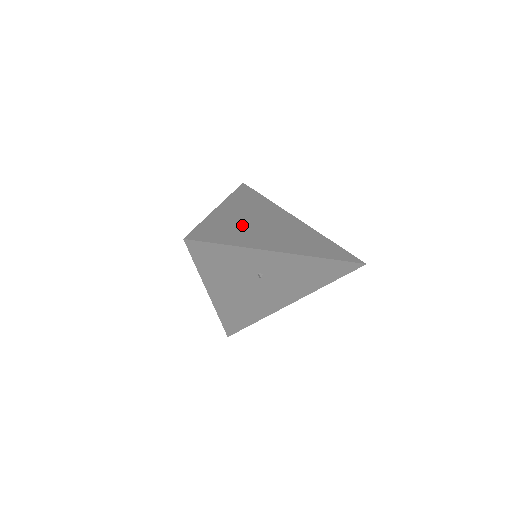
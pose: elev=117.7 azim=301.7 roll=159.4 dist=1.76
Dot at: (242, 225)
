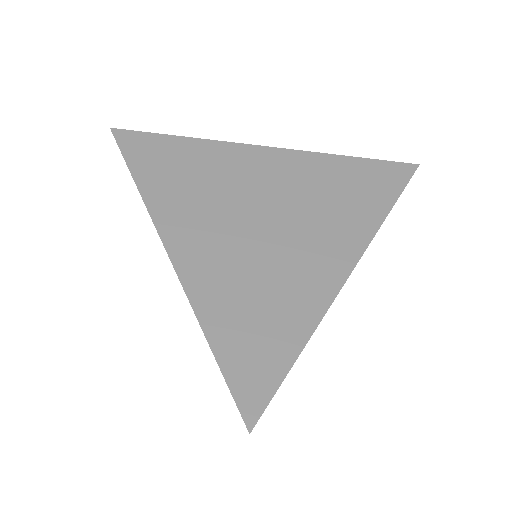
Dot at: (248, 269)
